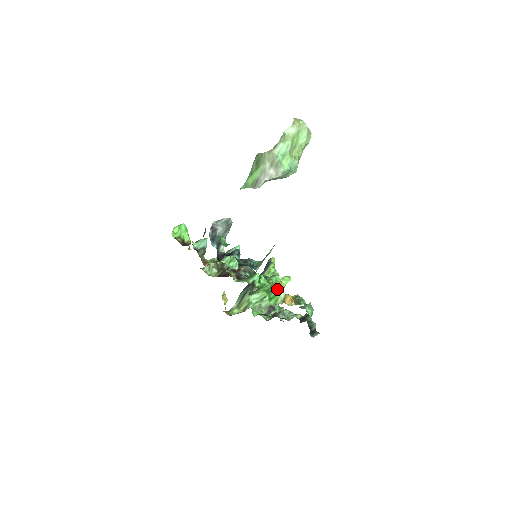
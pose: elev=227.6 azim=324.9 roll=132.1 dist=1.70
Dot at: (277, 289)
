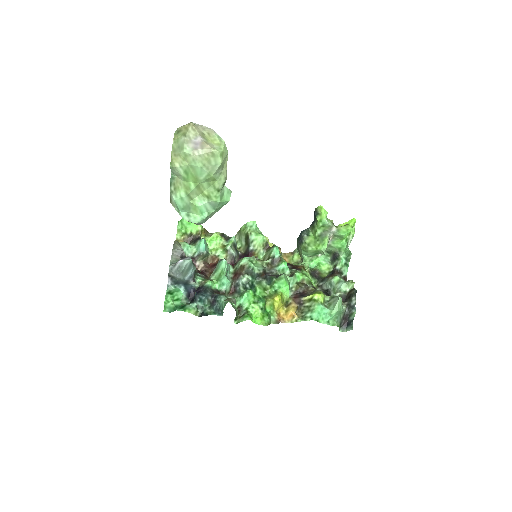
Dot at: (270, 308)
